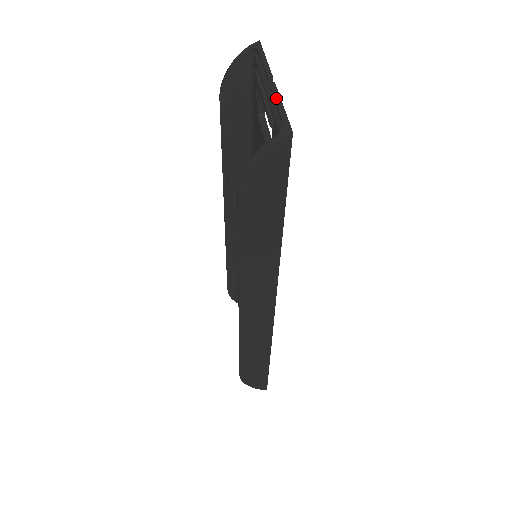
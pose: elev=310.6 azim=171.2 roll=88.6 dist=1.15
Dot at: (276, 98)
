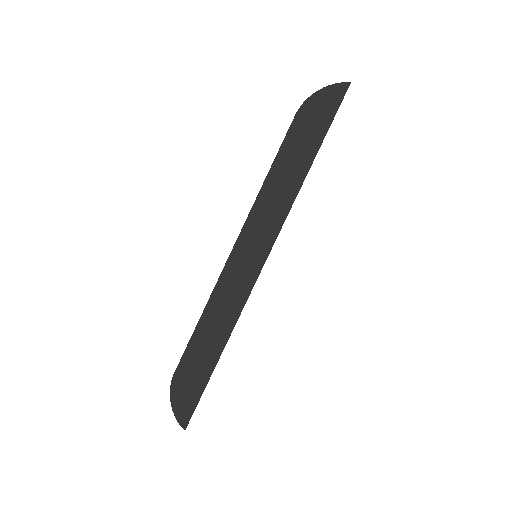
Dot at: occluded
